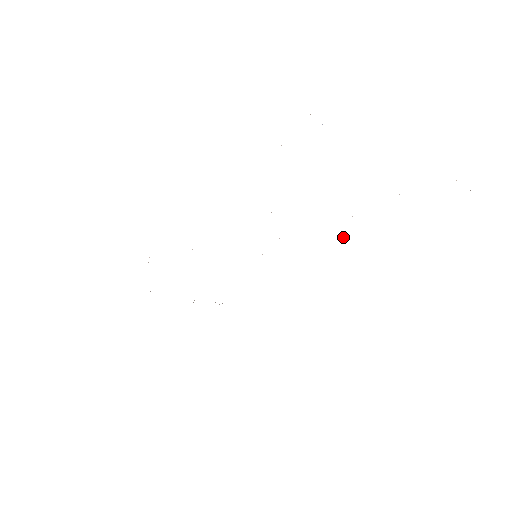
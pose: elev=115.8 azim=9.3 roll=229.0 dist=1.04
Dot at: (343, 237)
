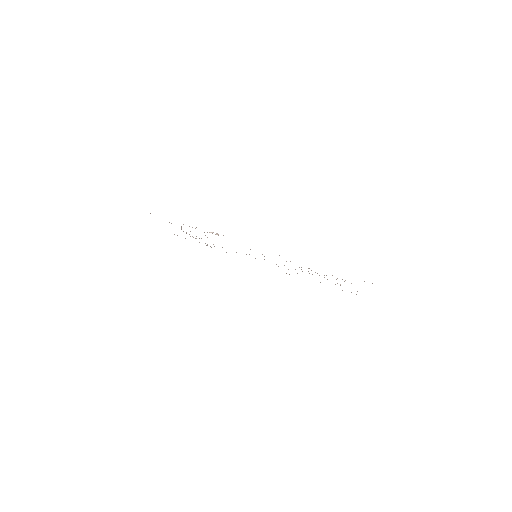
Dot at: (297, 273)
